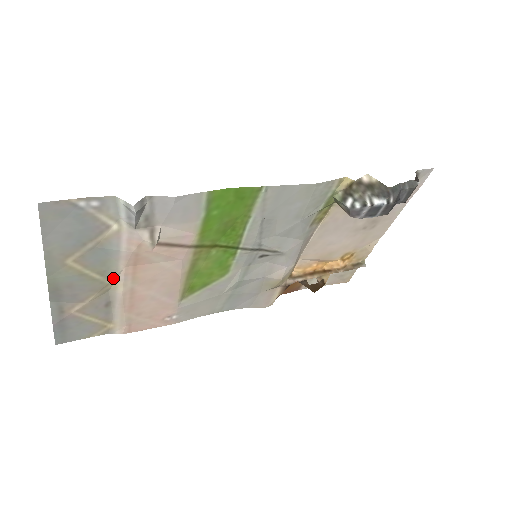
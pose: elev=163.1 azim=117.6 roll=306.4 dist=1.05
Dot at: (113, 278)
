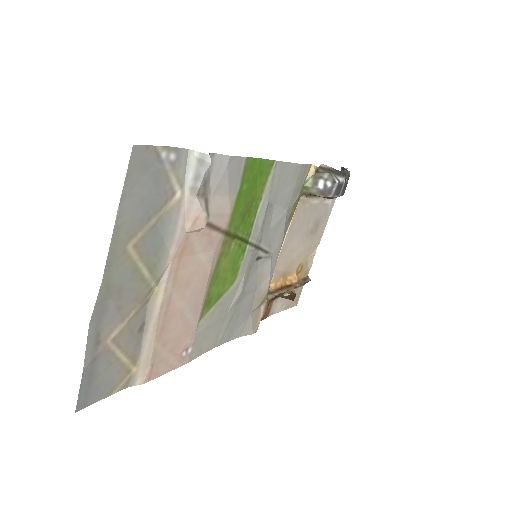
Dot at: (158, 278)
